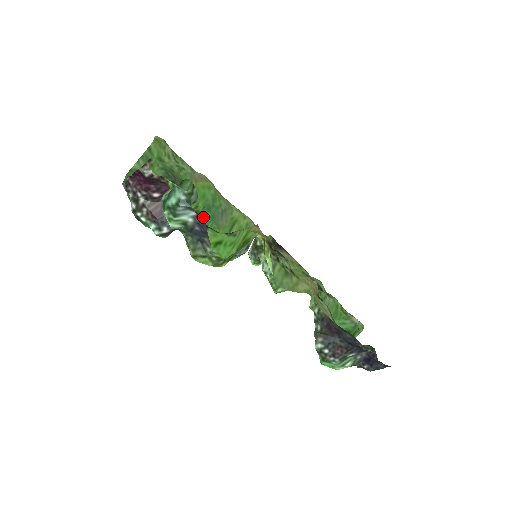
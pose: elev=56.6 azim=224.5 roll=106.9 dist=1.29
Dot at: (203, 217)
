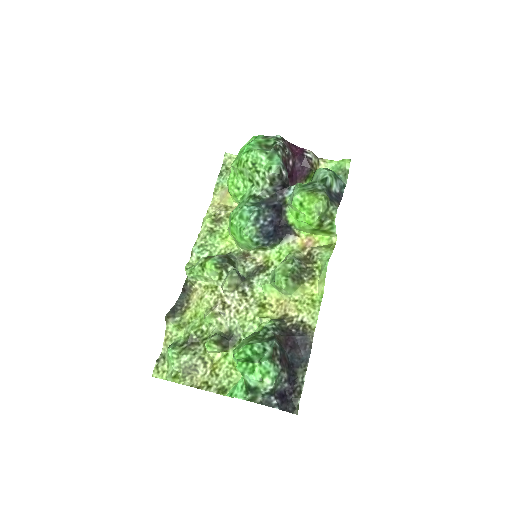
Dot at: (239, 203)
